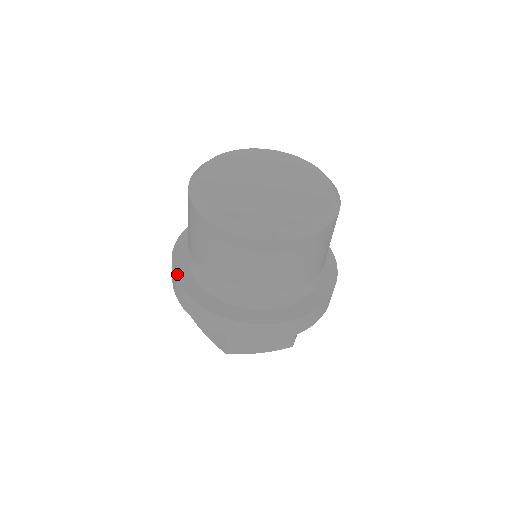
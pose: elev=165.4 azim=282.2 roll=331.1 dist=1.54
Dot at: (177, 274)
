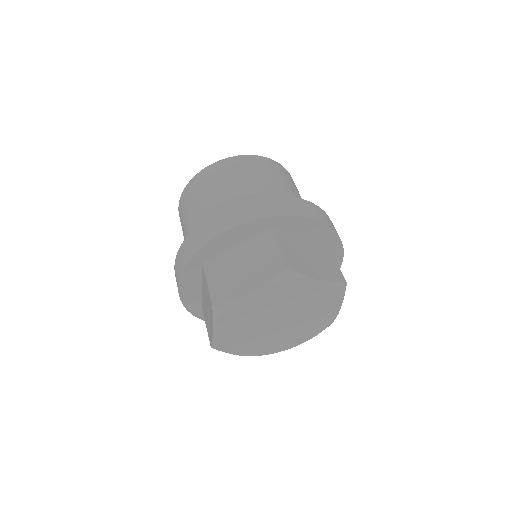
Dot at: (197, 229)
